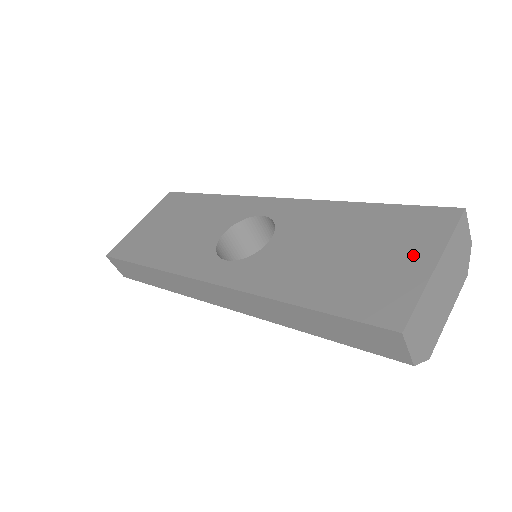
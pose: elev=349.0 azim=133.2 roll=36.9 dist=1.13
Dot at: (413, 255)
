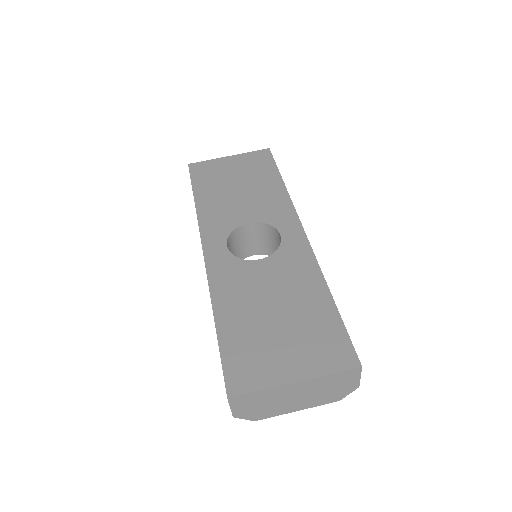
Dot at: (296, 362)
